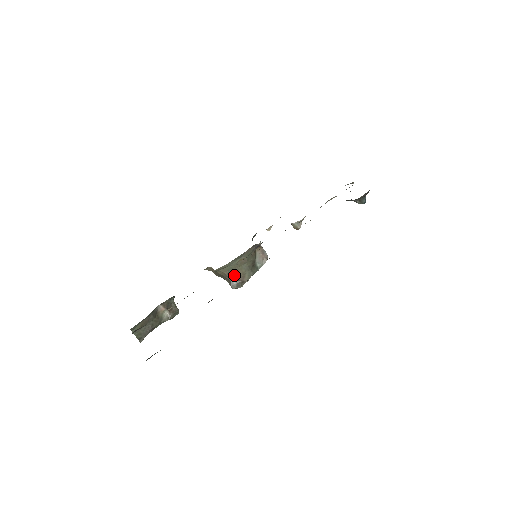
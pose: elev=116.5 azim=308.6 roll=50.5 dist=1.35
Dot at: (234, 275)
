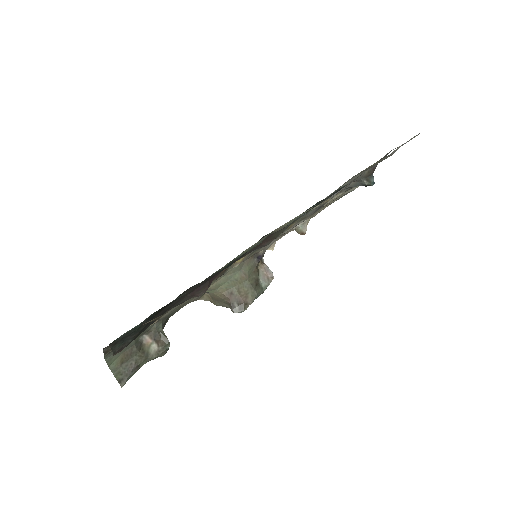
Dot at: (235, 295)
